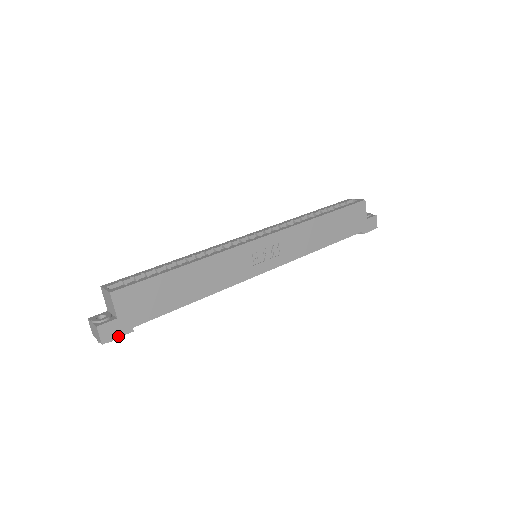
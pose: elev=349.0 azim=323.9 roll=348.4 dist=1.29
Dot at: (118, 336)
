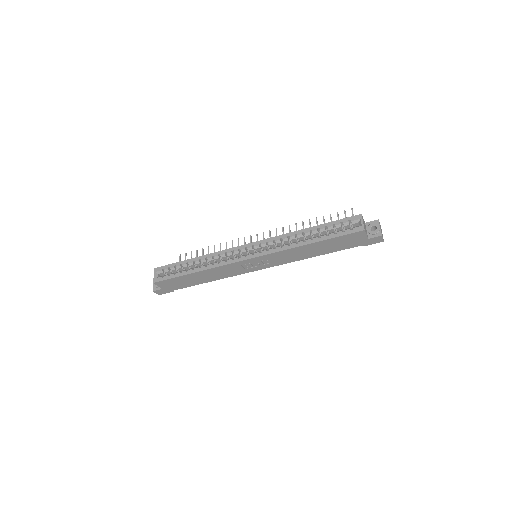
Dot at: occluded
